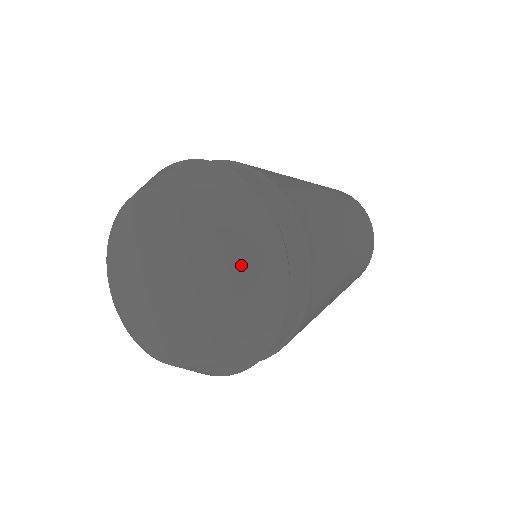
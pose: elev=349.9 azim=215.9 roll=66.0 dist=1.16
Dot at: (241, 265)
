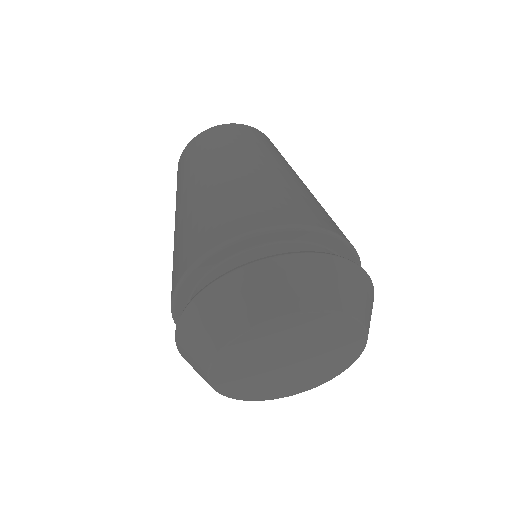
Dot at: (327, 300)
